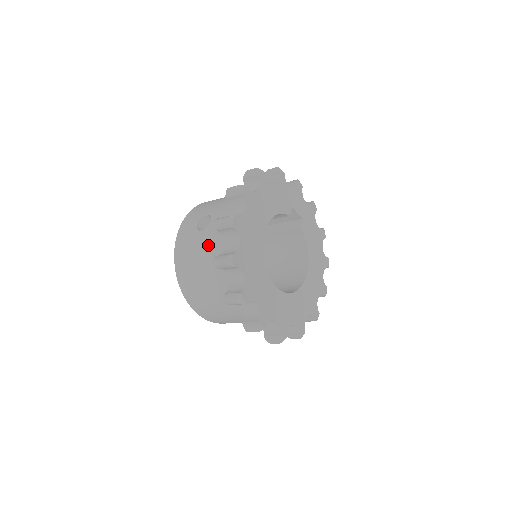
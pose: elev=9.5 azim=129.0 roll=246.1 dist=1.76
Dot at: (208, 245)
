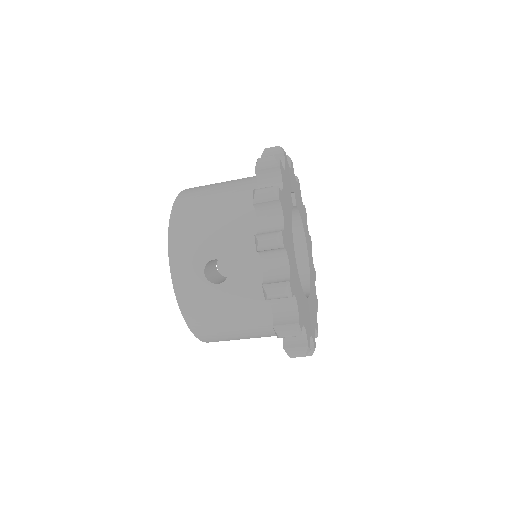
Dot at: (240, 302)
